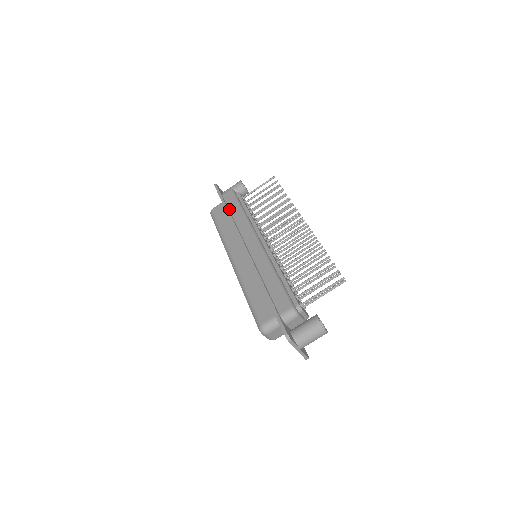
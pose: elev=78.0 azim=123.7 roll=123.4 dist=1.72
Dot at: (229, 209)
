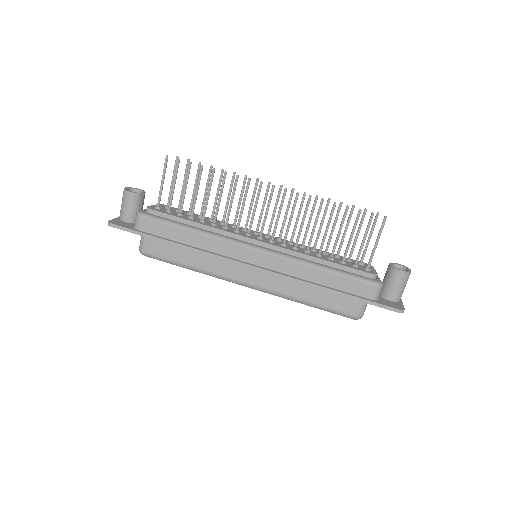
Dot at: (173, 240)
